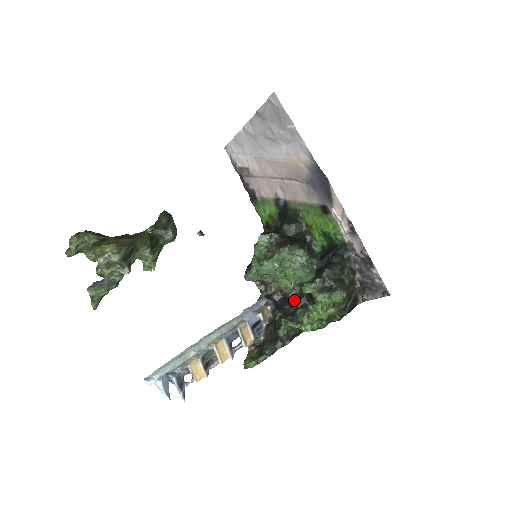
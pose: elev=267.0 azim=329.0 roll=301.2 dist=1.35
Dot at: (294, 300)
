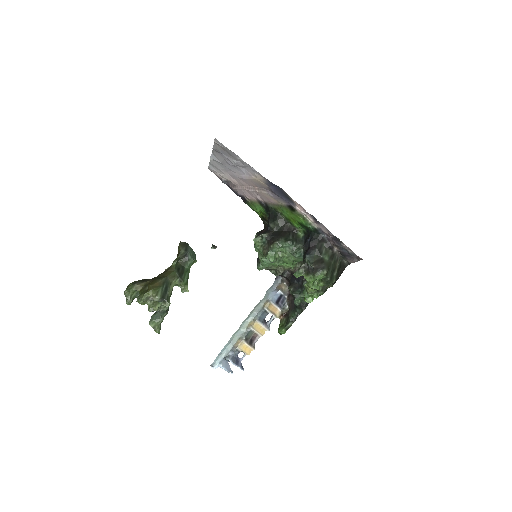
Dot at: occluded
